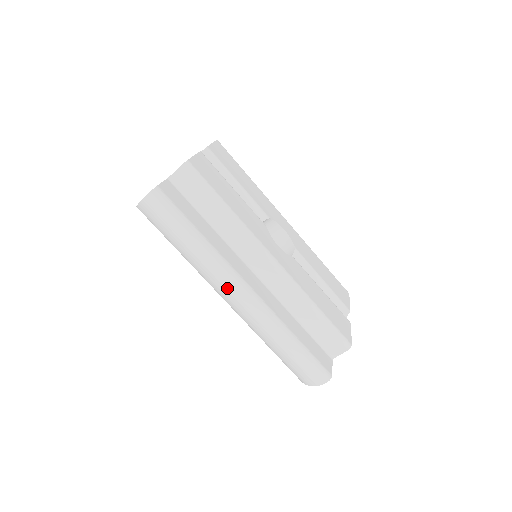
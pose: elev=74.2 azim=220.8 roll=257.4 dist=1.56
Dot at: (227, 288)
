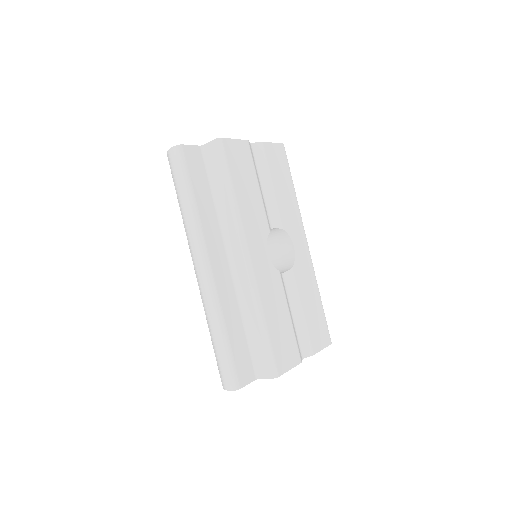
Dot at: (194, 257)
